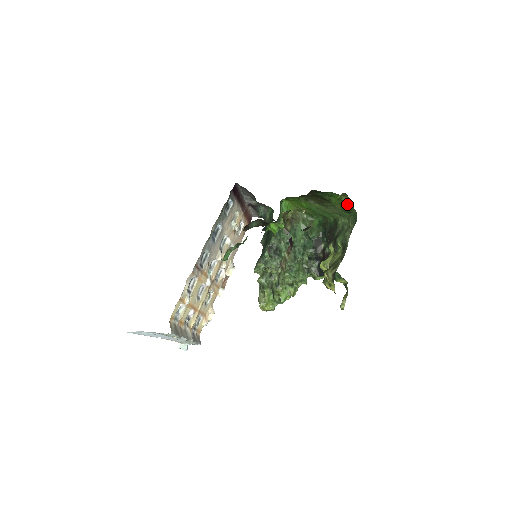
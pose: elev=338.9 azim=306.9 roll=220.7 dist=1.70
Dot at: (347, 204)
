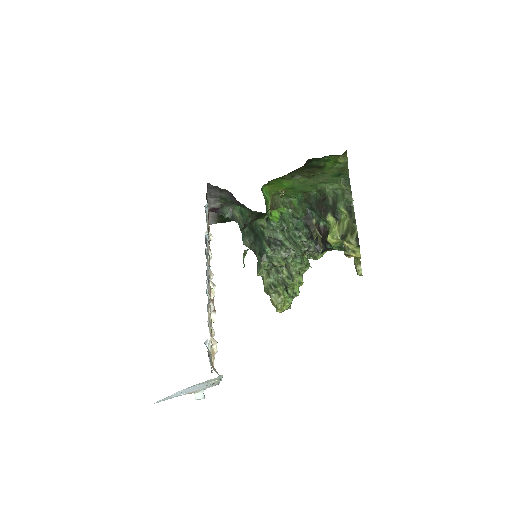
Dot at: (342, 165)
